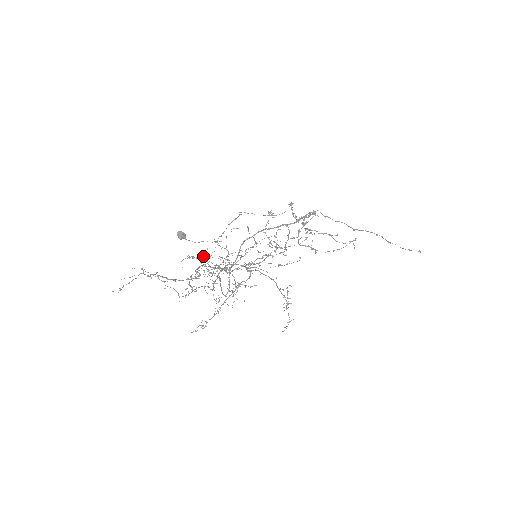
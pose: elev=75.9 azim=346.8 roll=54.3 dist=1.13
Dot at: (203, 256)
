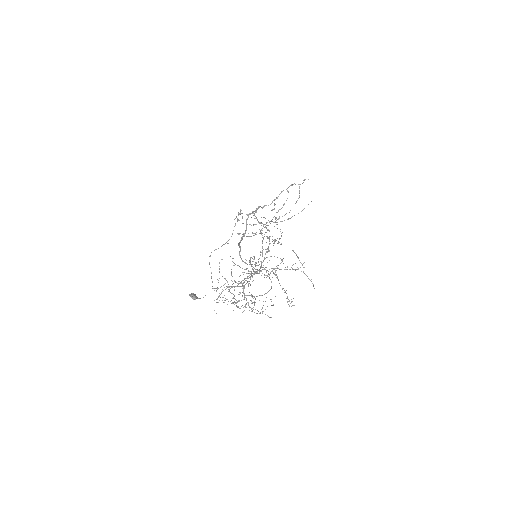
Dot at: occluded
